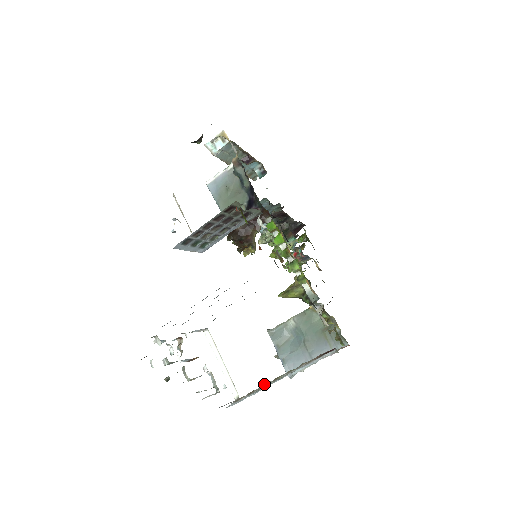
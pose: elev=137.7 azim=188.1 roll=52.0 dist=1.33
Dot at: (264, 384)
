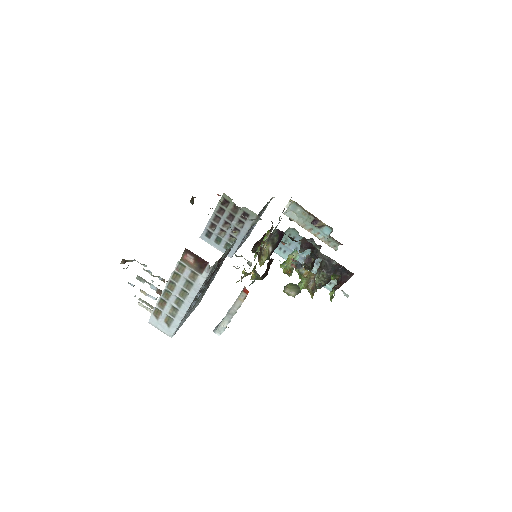
Dot at: (167, 294)
